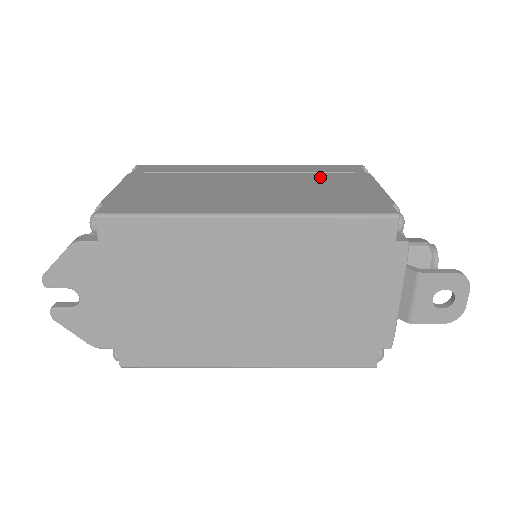
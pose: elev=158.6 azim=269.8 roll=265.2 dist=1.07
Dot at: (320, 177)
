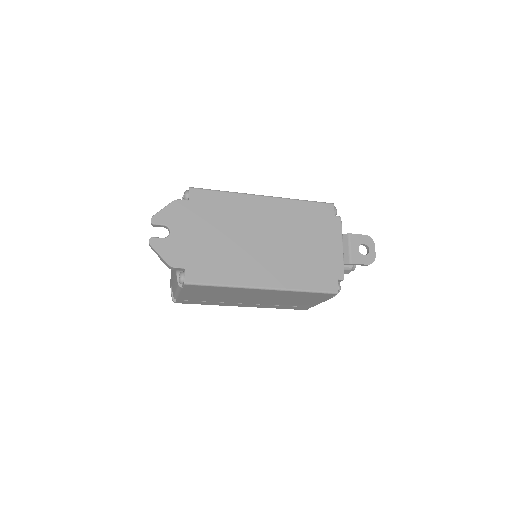
Dot at: occluded
